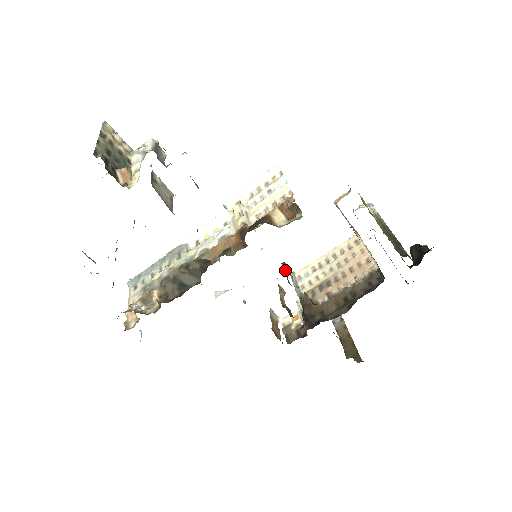
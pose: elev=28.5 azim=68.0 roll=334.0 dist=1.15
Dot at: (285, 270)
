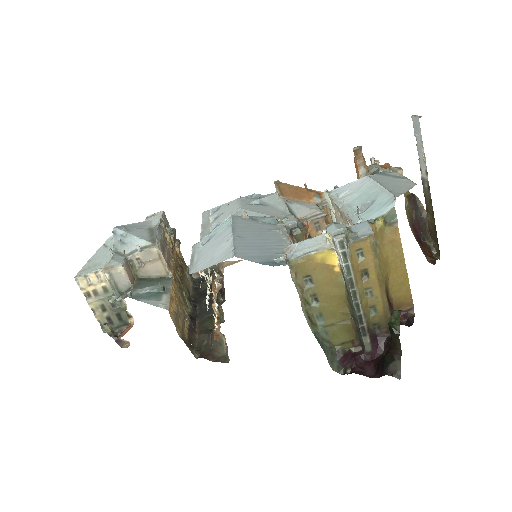
Dot at: occluded
